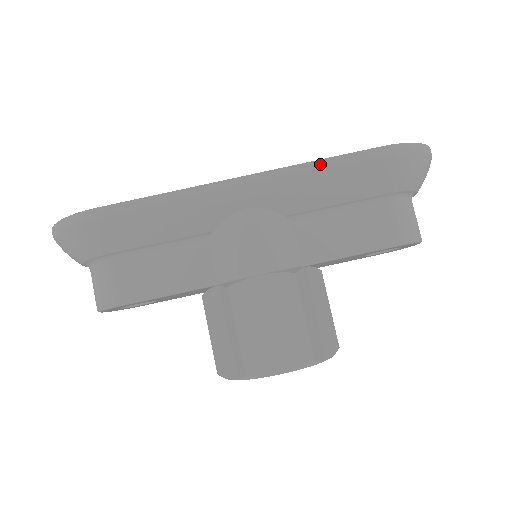
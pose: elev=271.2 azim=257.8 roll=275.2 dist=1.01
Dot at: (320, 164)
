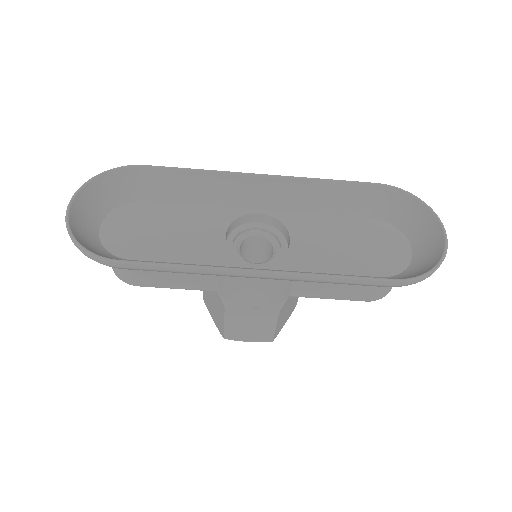
Dot at: (334, 280)
